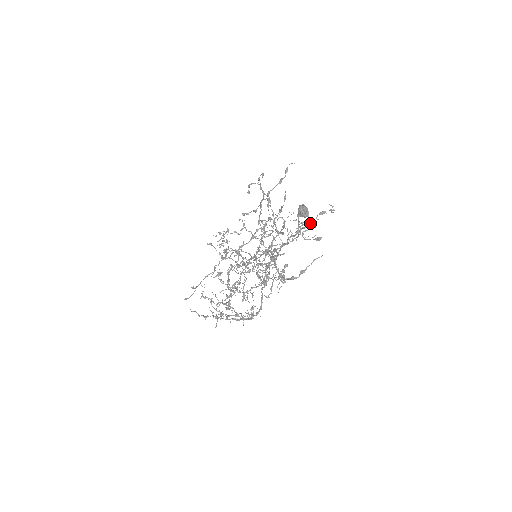
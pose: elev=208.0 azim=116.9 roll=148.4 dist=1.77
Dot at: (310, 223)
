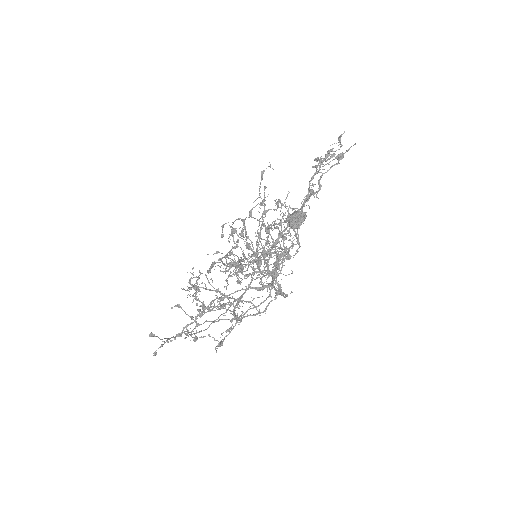
Dot at: occluded
